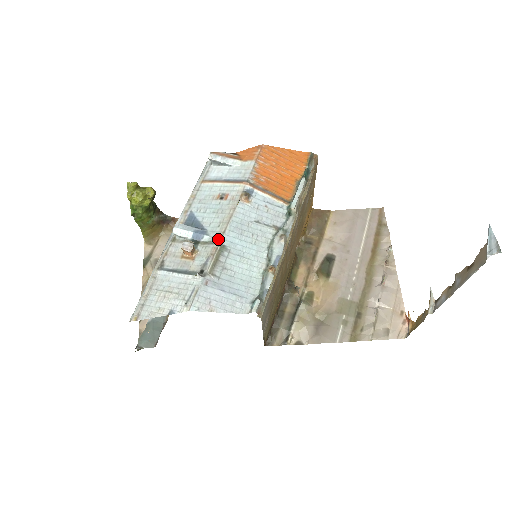
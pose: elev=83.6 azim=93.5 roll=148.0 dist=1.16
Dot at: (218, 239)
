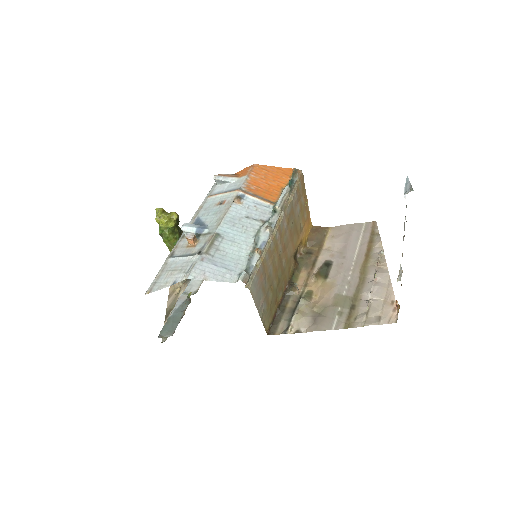
Dot at: (214, 230)
